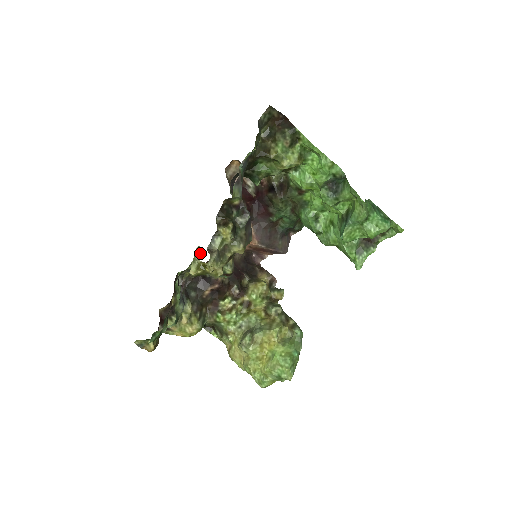
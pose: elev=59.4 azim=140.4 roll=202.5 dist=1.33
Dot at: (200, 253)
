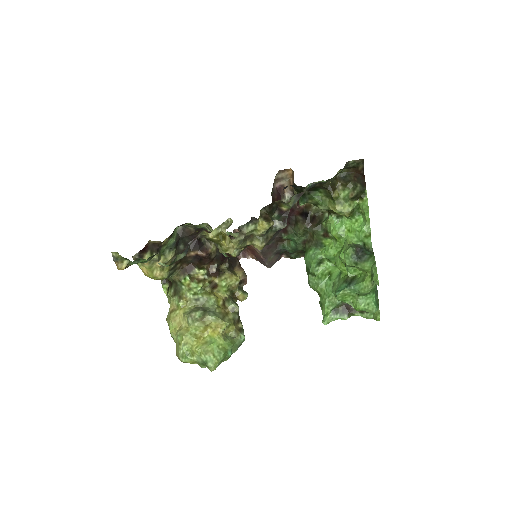
Dot at: (228, 225)
